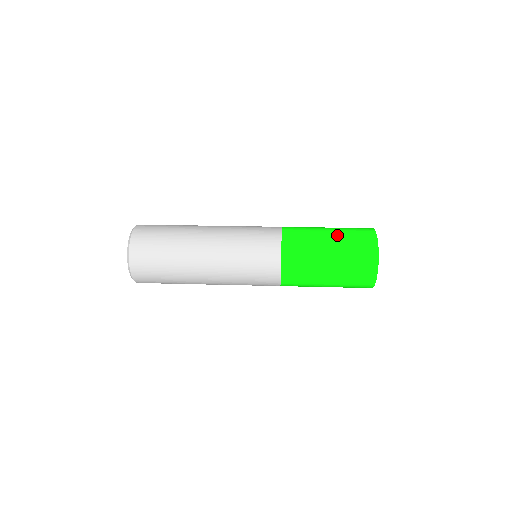
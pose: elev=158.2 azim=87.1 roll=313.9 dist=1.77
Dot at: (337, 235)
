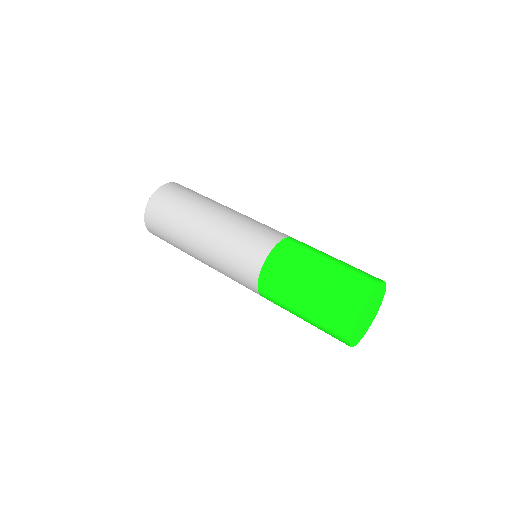
Dot at: (311, 305)
